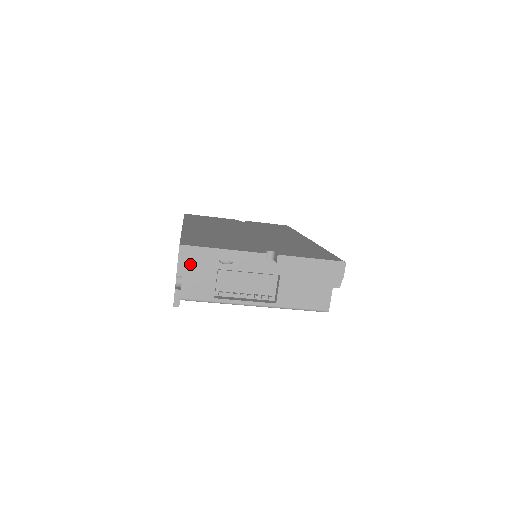
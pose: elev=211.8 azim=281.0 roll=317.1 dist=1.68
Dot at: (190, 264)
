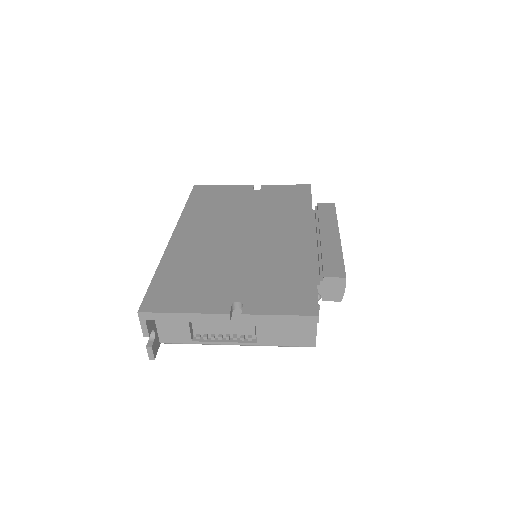
Dot at: occluded
